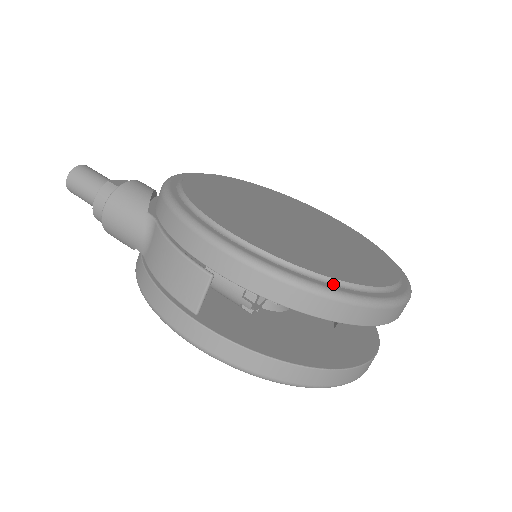
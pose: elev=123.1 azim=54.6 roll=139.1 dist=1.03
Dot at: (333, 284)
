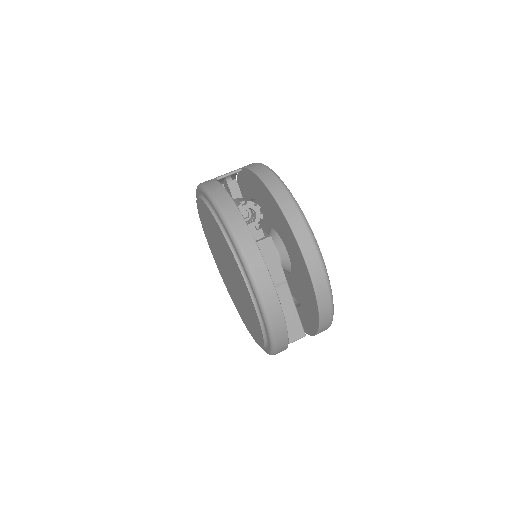
Dot at: occluded
